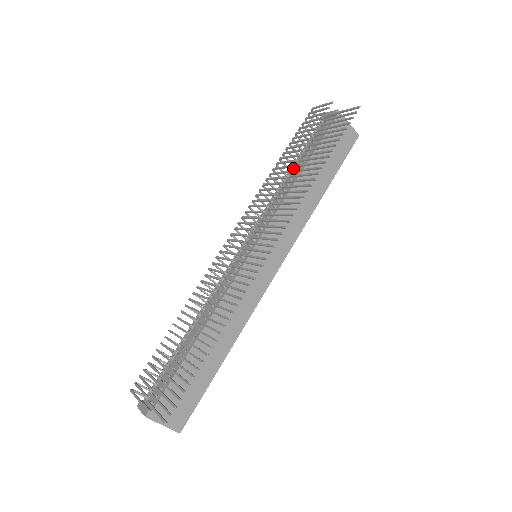
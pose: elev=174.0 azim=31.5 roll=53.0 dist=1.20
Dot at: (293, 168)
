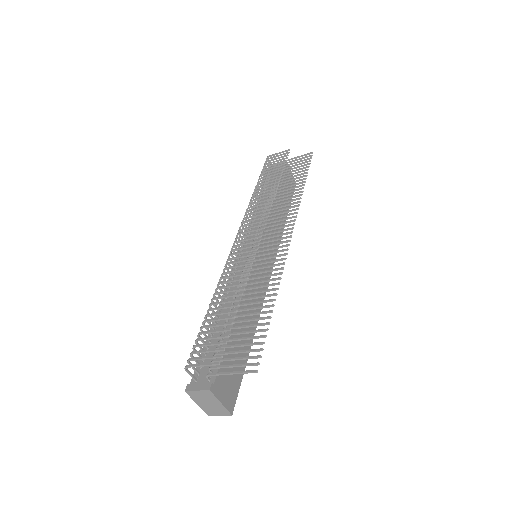
Dot at: (263, 196)
